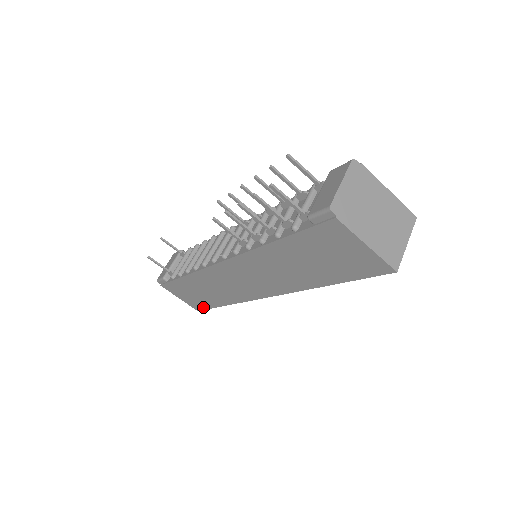
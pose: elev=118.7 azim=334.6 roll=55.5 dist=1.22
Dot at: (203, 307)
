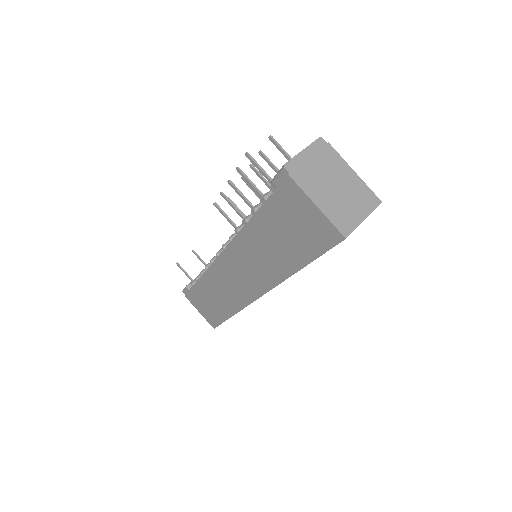
Dot at: (217, 322)
